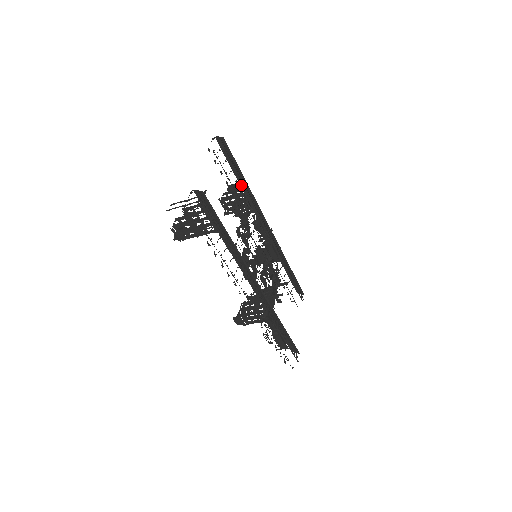
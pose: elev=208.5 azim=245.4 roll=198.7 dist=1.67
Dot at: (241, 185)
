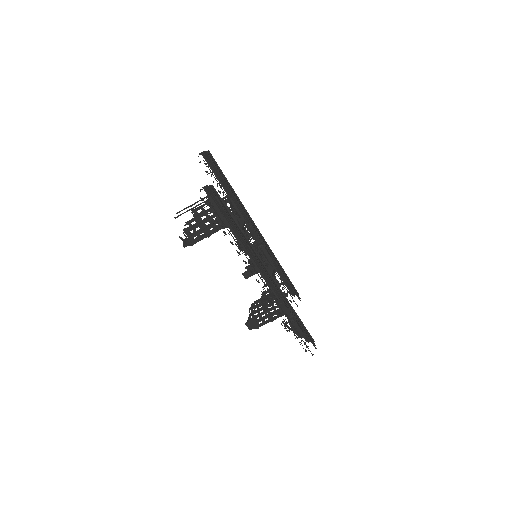
Dot at: (228, 195)
